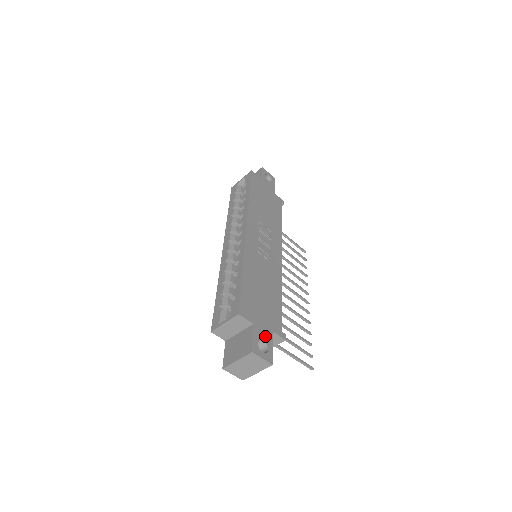
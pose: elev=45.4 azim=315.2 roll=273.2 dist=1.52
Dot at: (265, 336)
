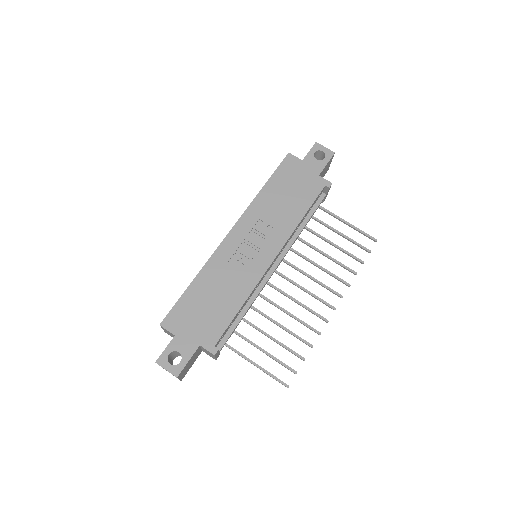
Dot at: (184, 349)
